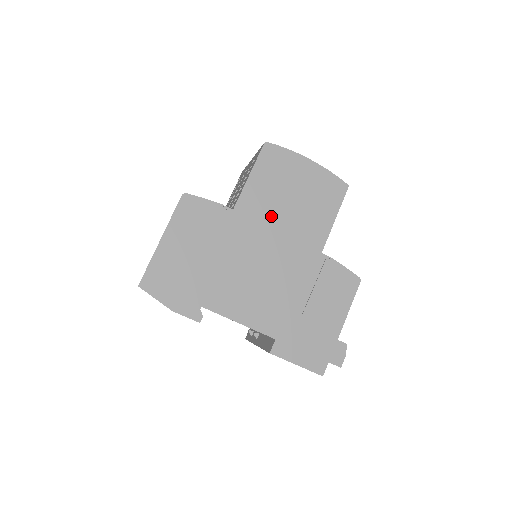
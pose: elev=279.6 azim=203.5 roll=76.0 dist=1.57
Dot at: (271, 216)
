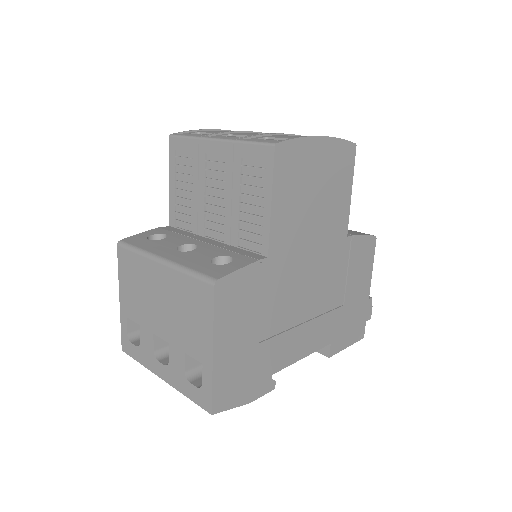
Dot at: (302, 234)
